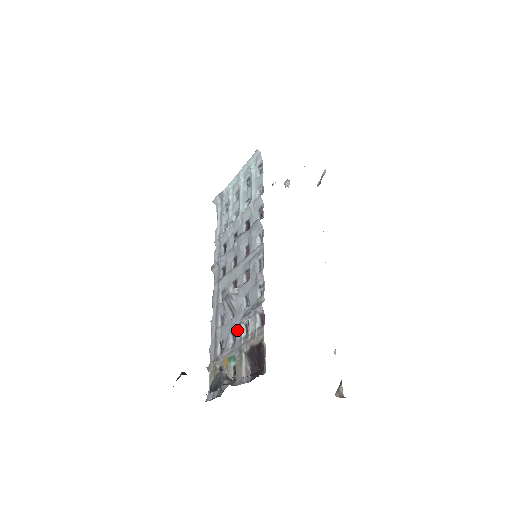
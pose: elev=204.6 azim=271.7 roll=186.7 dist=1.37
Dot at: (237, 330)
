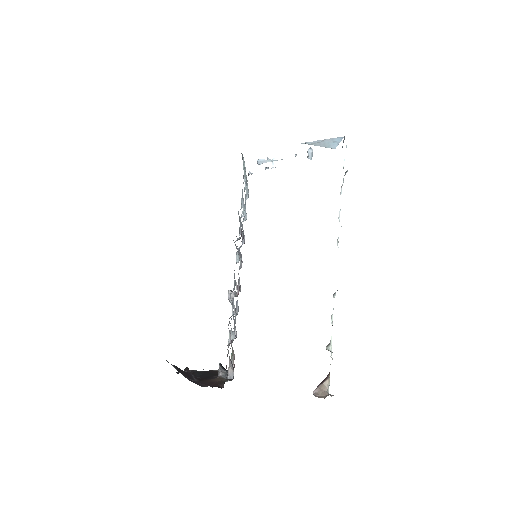
Dot at: occluded
